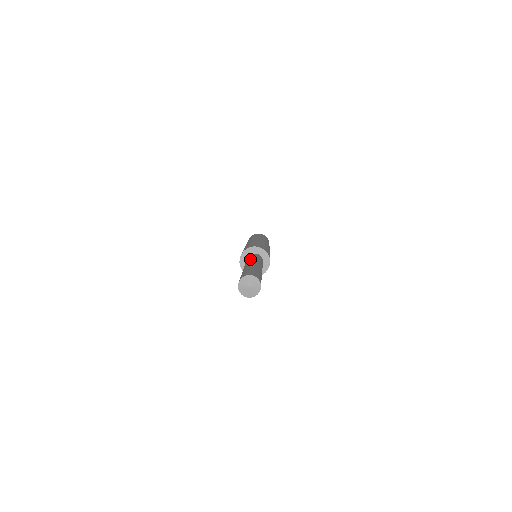
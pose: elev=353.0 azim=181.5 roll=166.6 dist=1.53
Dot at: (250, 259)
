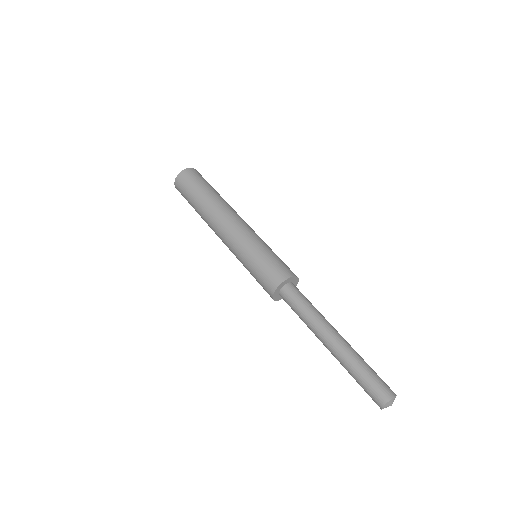
Dot at: (314, 318)
